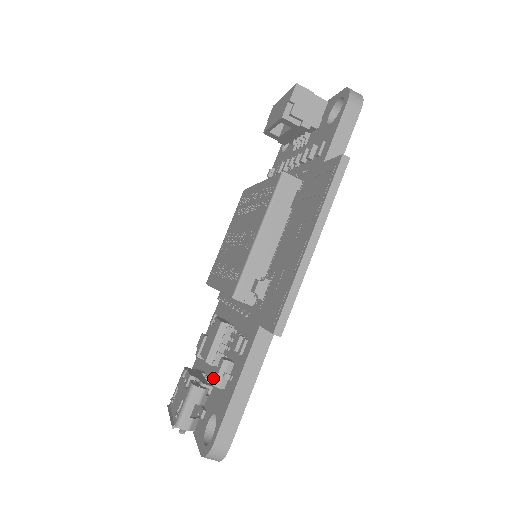
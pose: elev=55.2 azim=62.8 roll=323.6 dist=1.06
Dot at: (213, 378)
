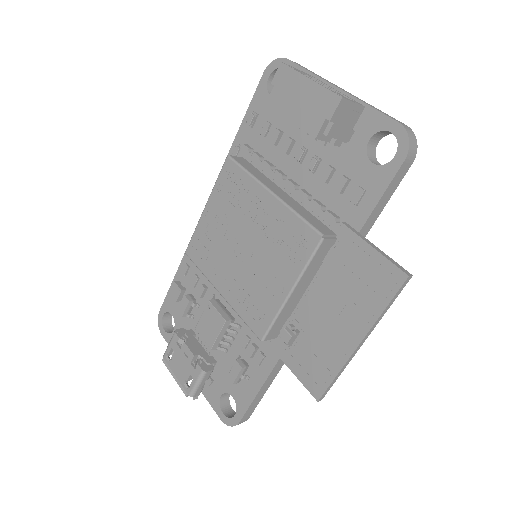
Dot at: (229, 376)
